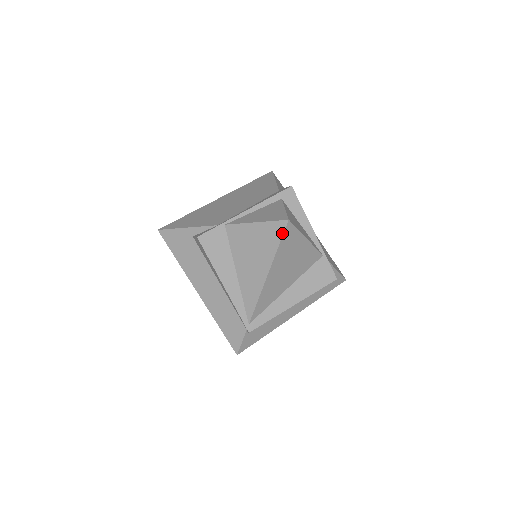
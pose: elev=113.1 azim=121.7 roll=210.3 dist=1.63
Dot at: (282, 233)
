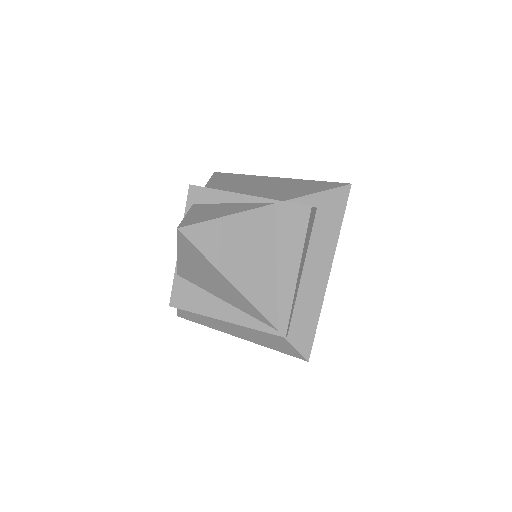
Dot at: (189, 242)
